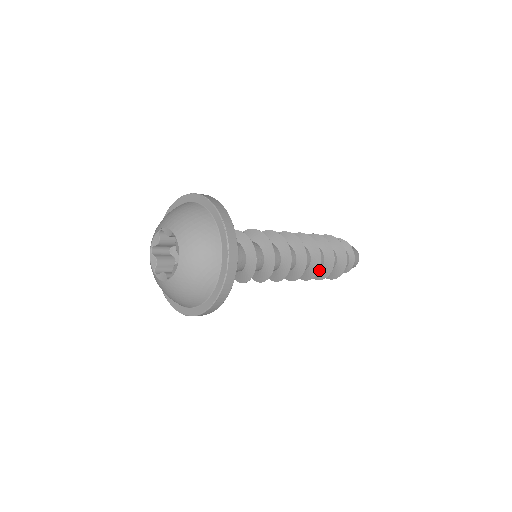
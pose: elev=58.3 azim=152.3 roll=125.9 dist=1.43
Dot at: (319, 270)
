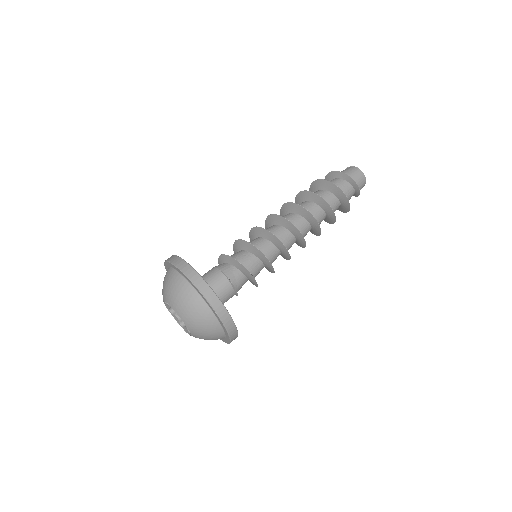
Dot at: (326, 218)
